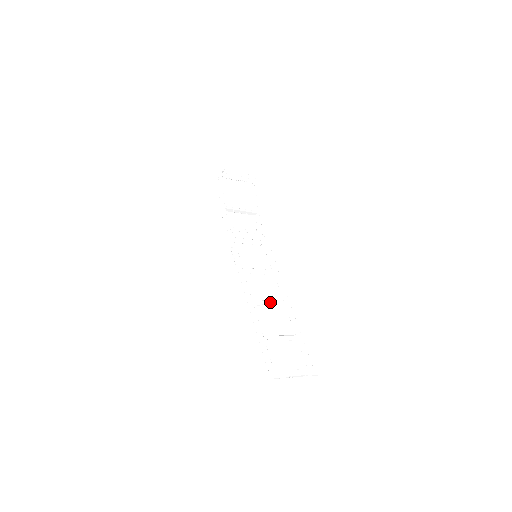
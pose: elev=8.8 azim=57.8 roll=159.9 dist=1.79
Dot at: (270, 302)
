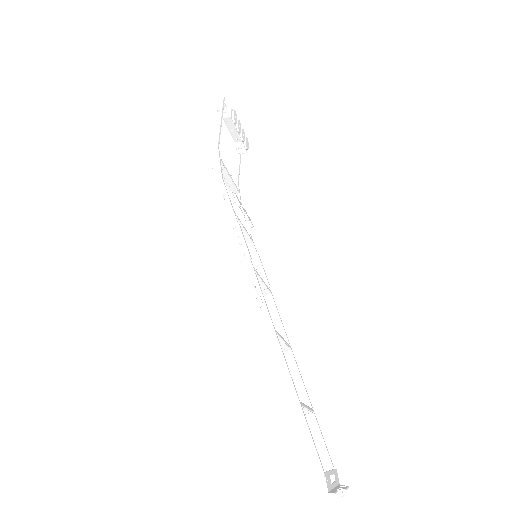
Dot at: (283, 340)
